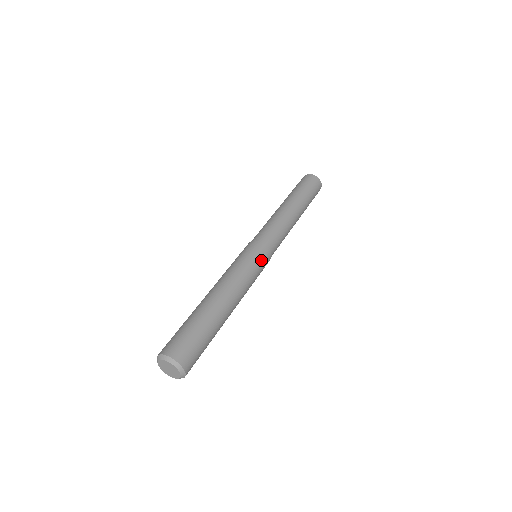
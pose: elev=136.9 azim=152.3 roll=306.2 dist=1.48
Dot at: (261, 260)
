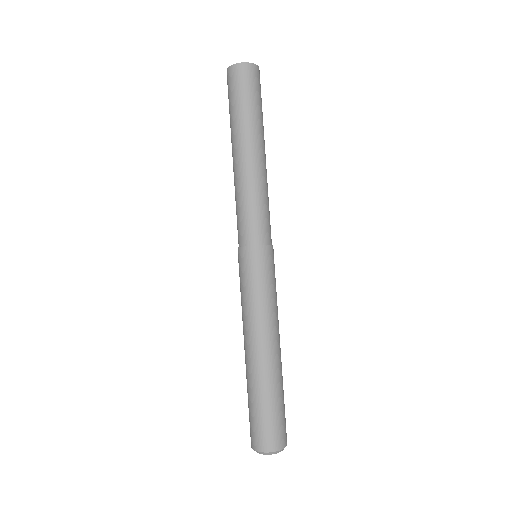
Dot at: (260, 269)
